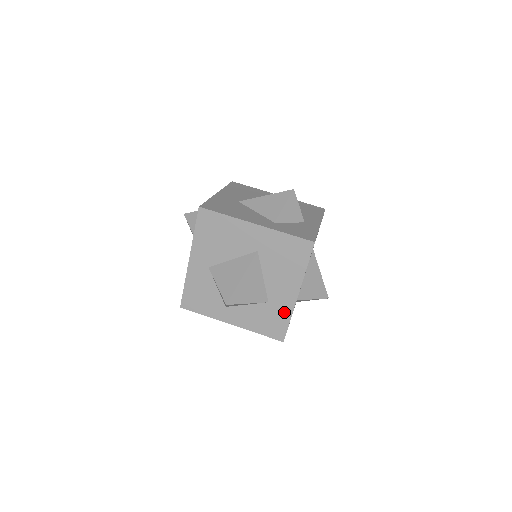
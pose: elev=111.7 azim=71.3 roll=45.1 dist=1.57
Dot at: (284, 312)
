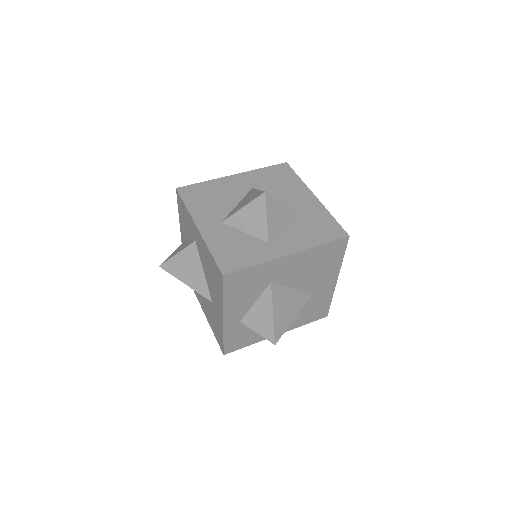
Dot at: (320, 214)
